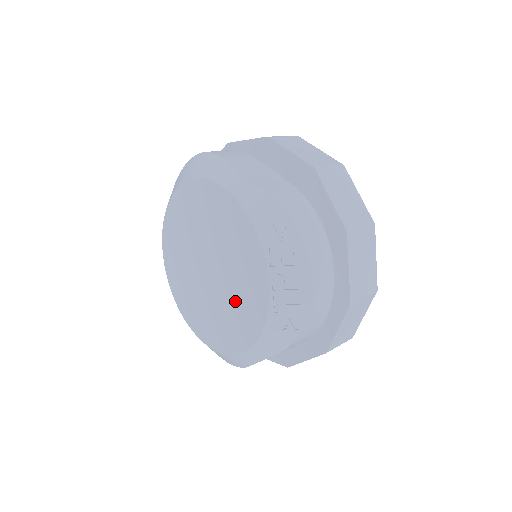
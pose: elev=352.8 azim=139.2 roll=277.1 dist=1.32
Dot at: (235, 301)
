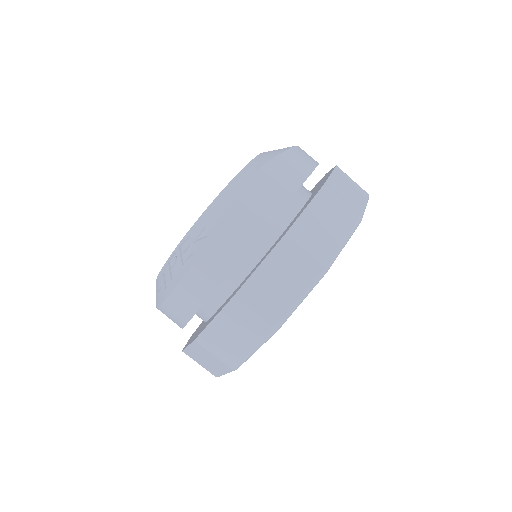
Dot at: occluded
